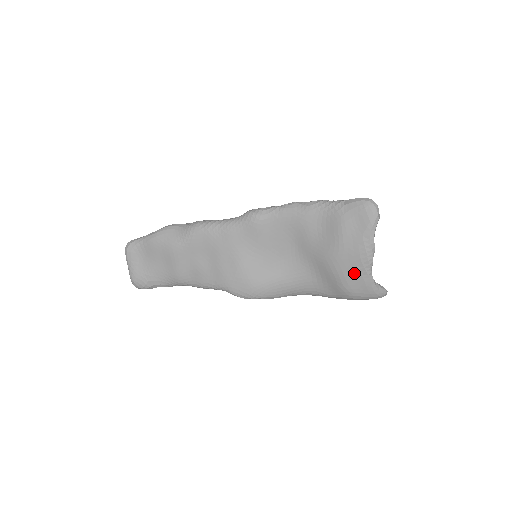
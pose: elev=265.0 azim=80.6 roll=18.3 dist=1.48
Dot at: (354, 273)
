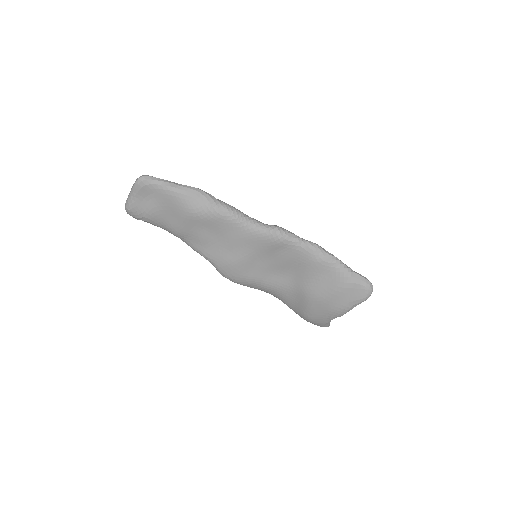
Dot at: (322, 315)
